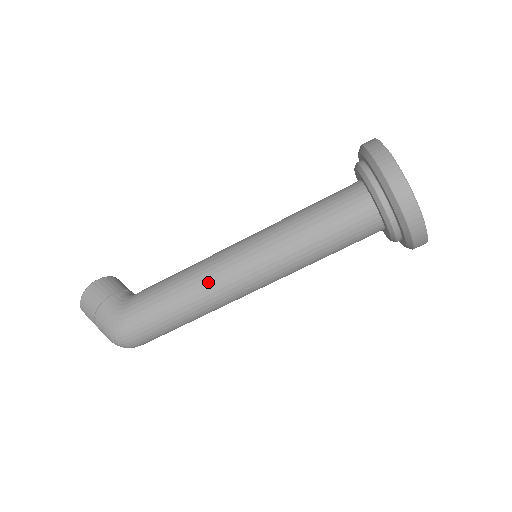
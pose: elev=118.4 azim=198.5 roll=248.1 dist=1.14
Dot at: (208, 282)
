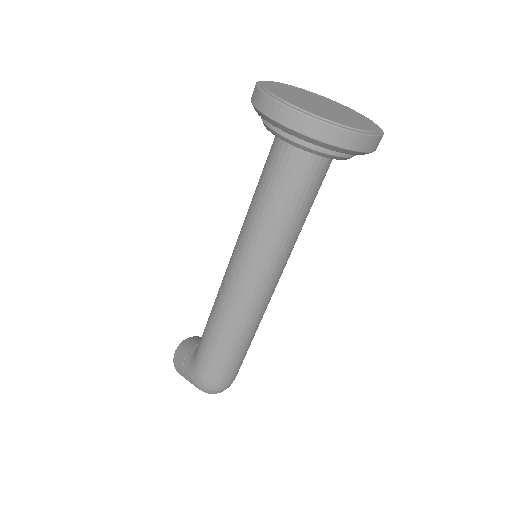
Dot at: (226, 305)
